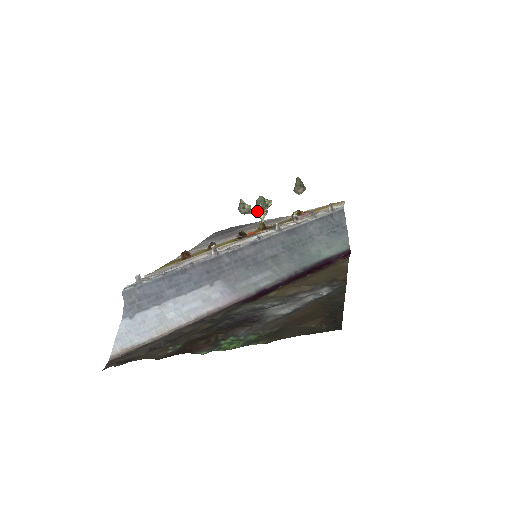
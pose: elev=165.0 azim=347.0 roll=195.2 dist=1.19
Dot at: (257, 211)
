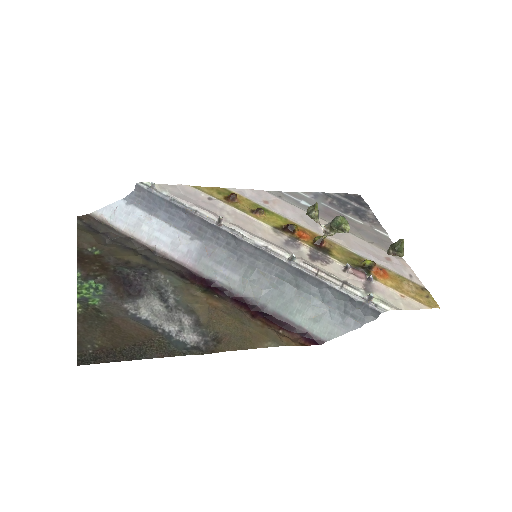
Dot at: (326, 225)
